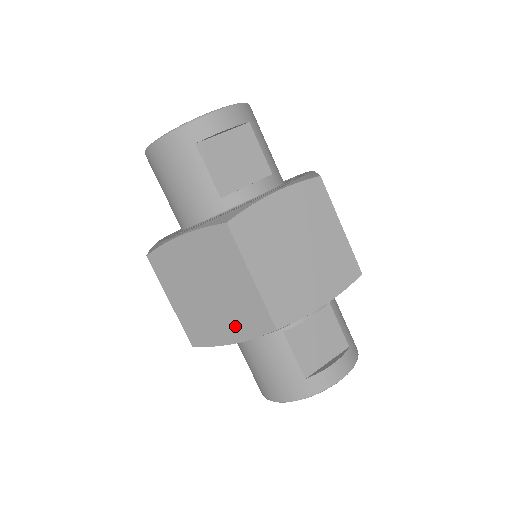
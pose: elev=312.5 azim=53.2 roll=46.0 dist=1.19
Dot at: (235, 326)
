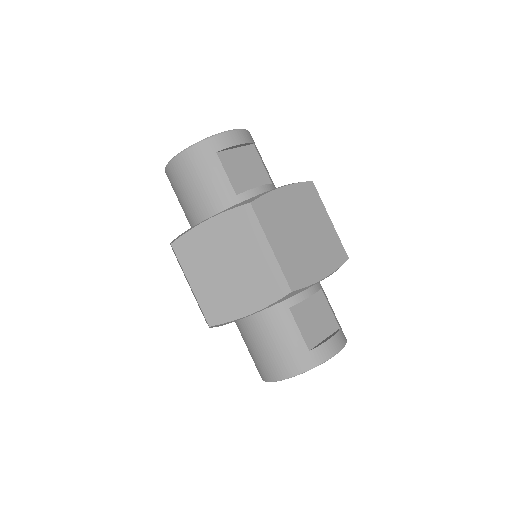
Dot at: (253, 296)
